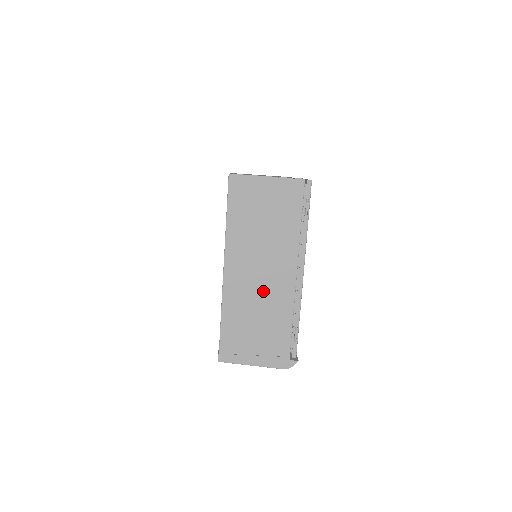
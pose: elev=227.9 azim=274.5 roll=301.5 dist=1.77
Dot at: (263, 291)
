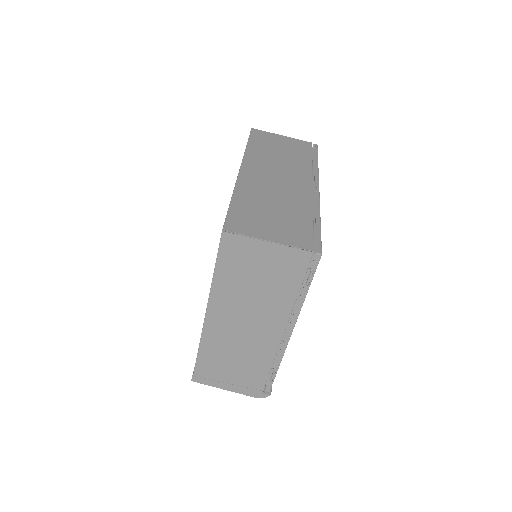
Dot at: (245, 339)
